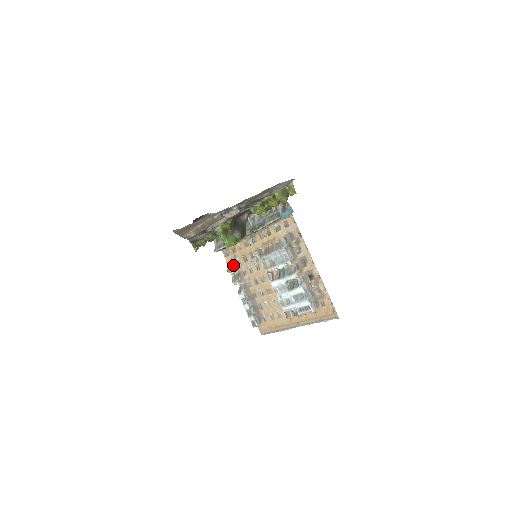
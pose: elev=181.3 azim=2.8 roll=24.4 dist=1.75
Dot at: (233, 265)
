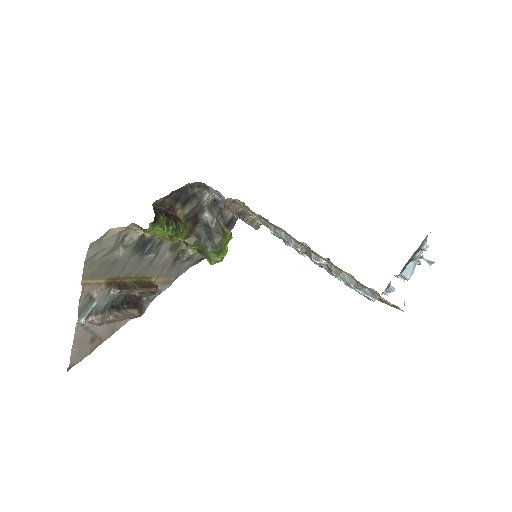
Dot at: occluded
